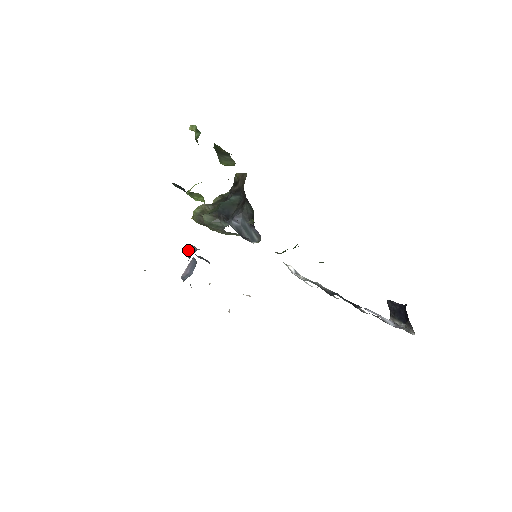
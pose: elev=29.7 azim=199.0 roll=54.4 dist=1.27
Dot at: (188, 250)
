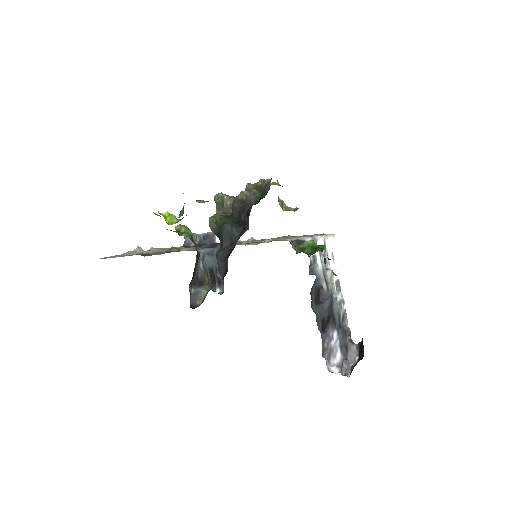
Dot at: (186, 238)
